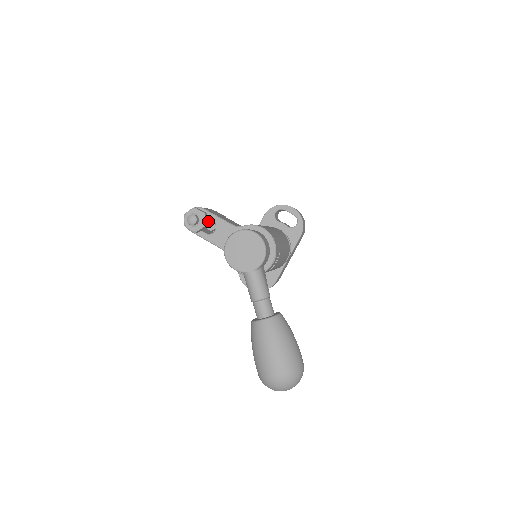
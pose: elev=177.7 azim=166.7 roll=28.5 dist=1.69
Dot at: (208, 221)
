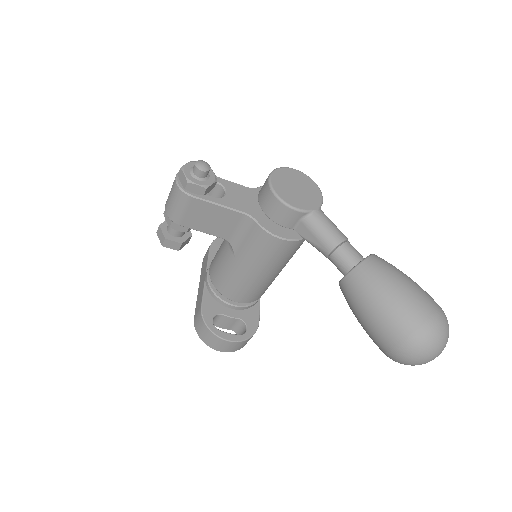
Dot at: occluded
